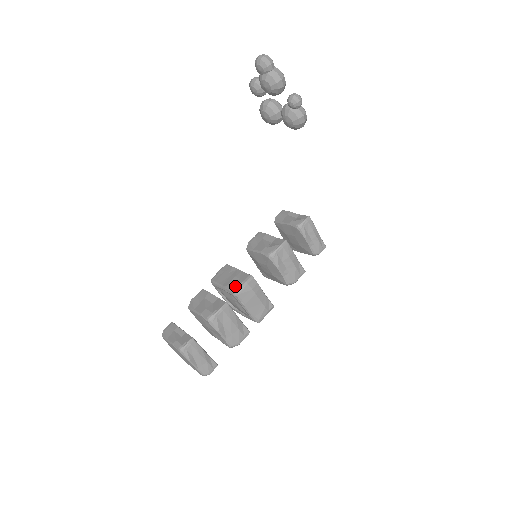
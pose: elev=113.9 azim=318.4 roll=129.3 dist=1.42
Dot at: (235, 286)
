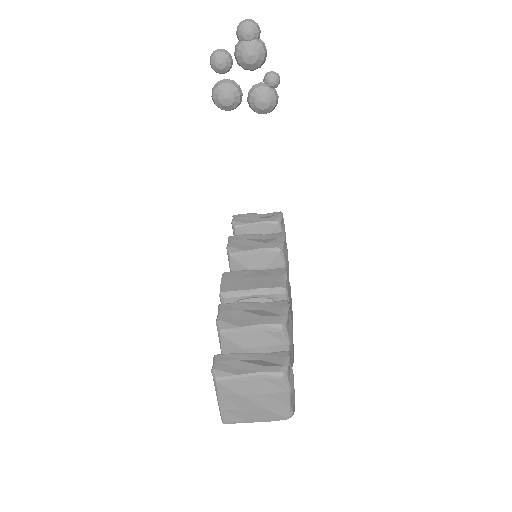
Dot at: (277, 282)
